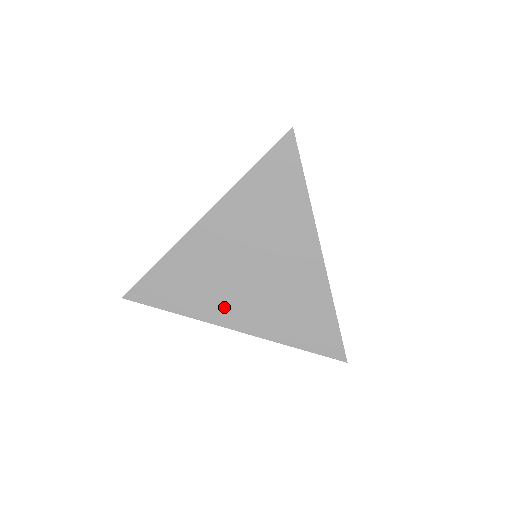
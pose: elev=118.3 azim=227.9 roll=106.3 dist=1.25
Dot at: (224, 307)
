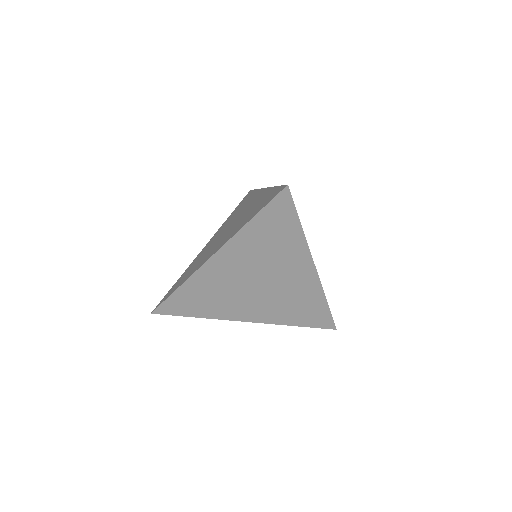
Dot at: (237, 310)
